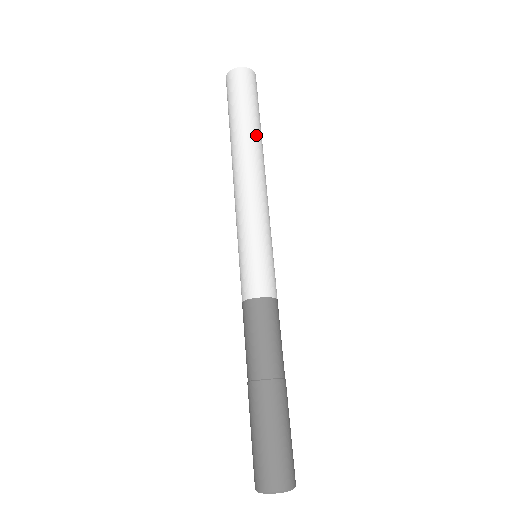
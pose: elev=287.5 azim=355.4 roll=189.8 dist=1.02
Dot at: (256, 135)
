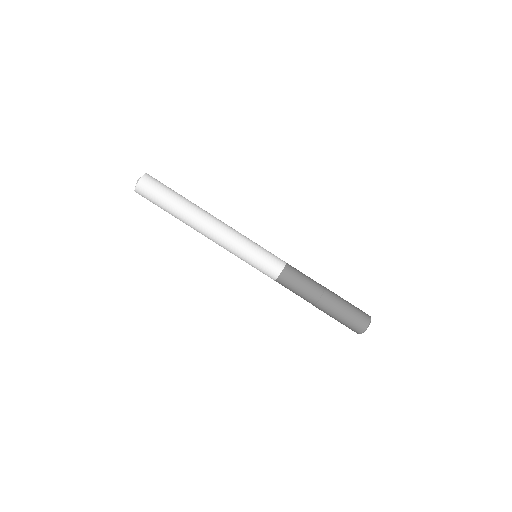
Dot at: (192, 203)
